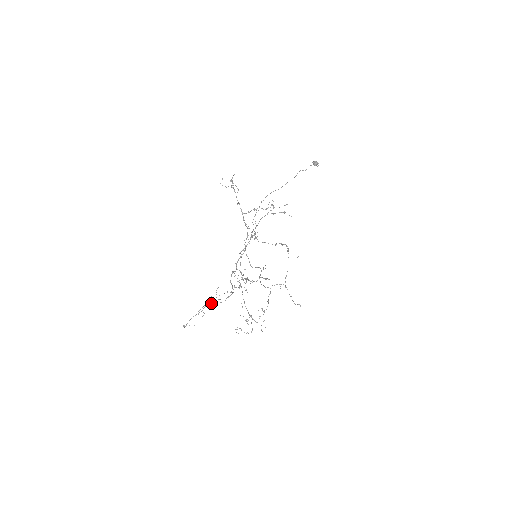
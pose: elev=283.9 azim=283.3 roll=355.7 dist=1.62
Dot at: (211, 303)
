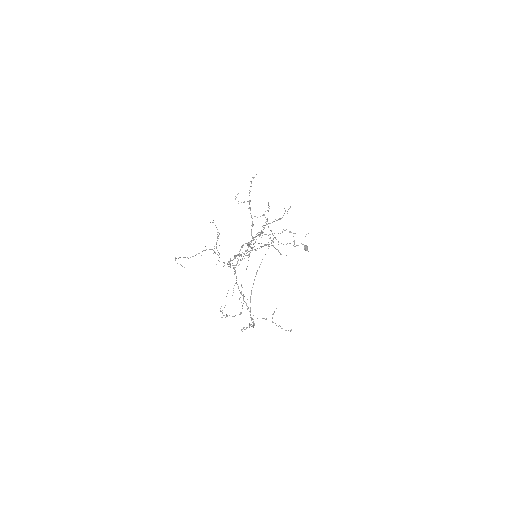
Dot at: (212, 249)
